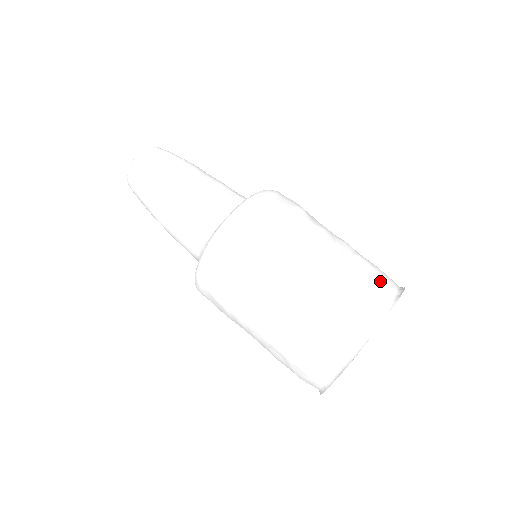
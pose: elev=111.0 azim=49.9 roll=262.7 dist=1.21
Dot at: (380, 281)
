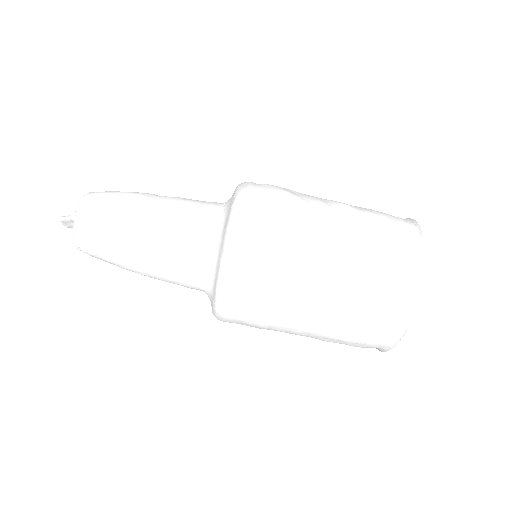
Dot at: (397, 229)
